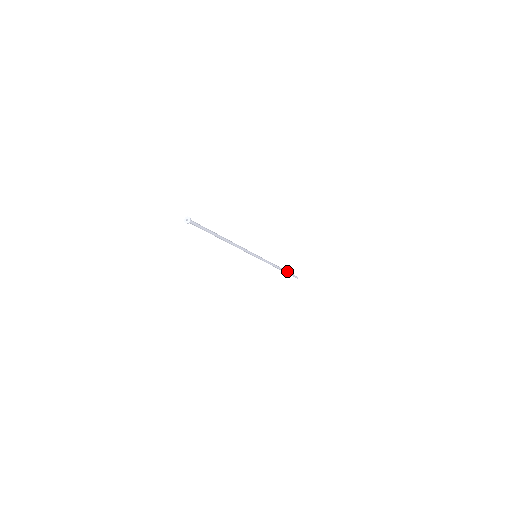
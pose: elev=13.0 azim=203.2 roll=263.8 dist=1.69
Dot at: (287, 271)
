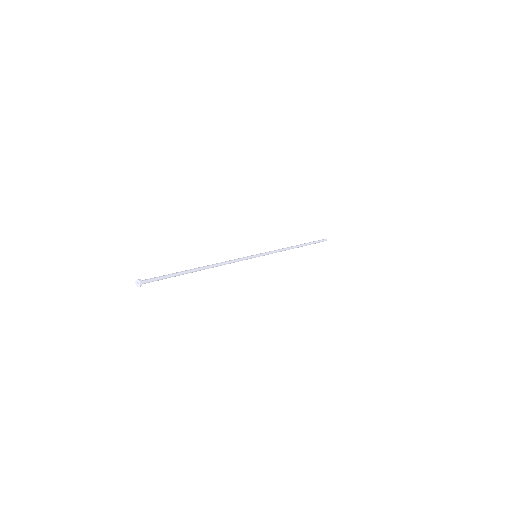
Dot at: (308, 243)
